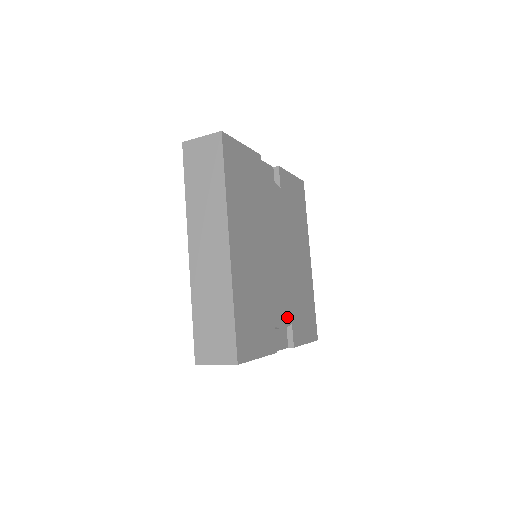
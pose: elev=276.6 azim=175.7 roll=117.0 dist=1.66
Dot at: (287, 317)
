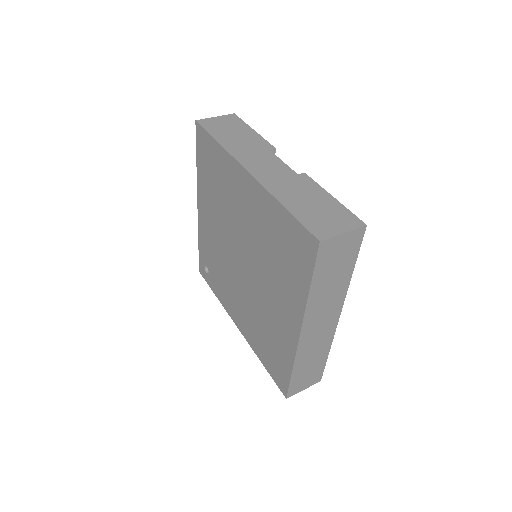
Dot at: occluded
